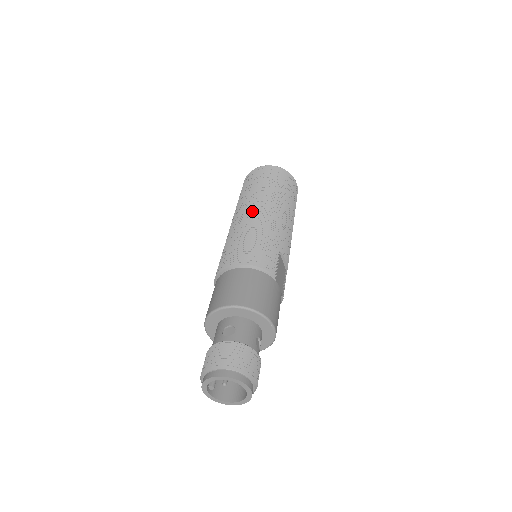
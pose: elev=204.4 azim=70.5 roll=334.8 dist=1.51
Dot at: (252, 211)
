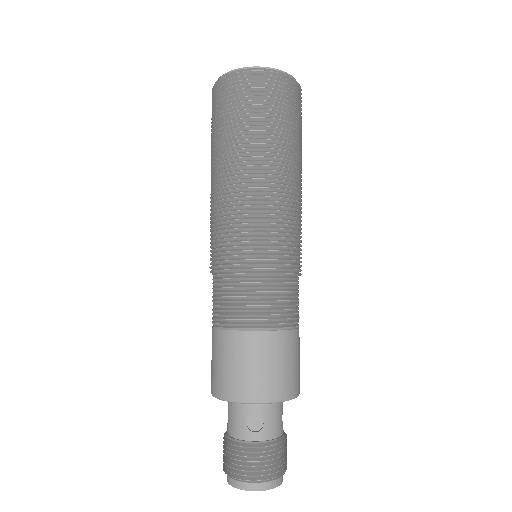
Dot at: (258, 202)
